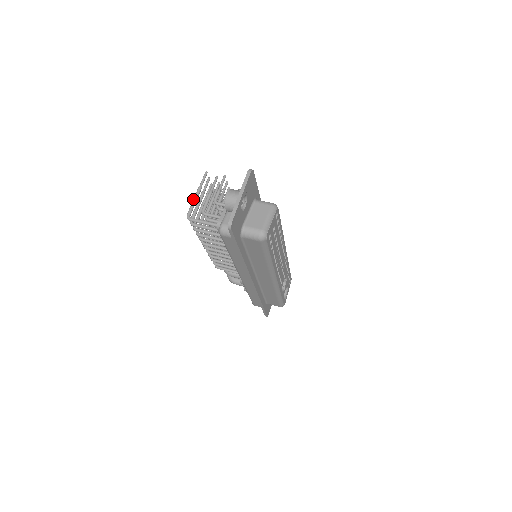
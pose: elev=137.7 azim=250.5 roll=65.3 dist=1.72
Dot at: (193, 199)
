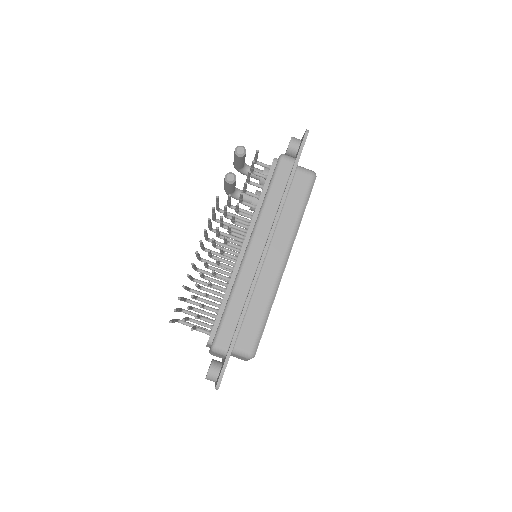
Dot at: occluded
